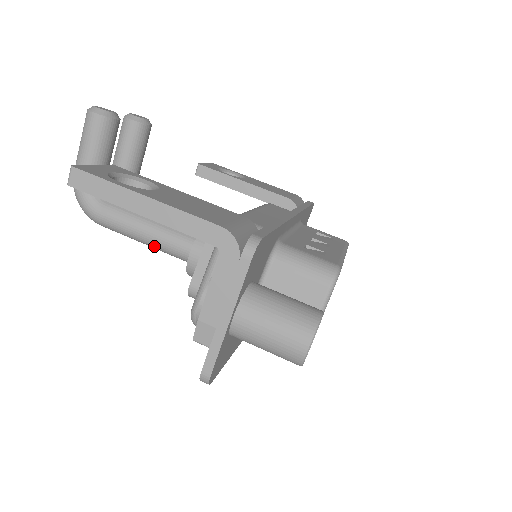
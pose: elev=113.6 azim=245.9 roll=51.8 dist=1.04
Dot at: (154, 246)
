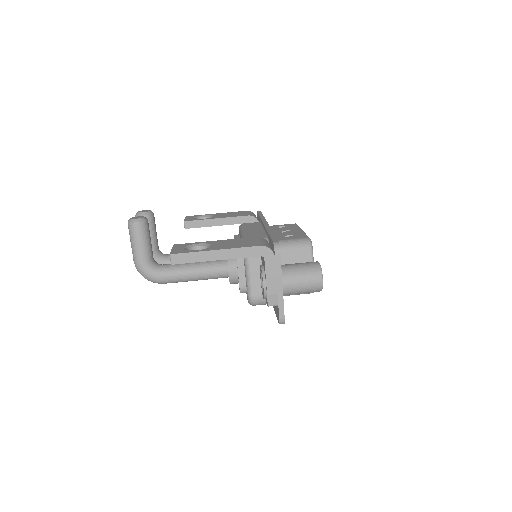
Dot at: (203, 279)
